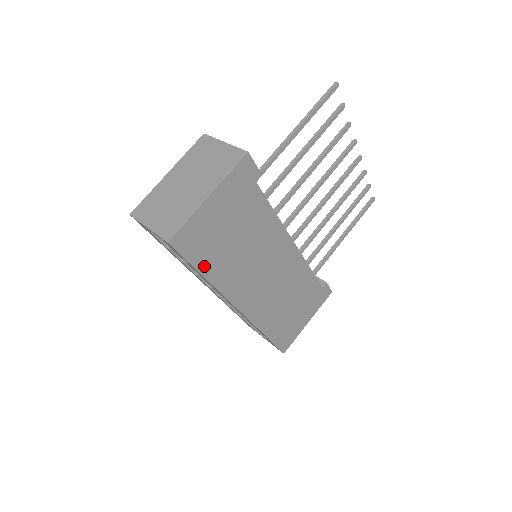
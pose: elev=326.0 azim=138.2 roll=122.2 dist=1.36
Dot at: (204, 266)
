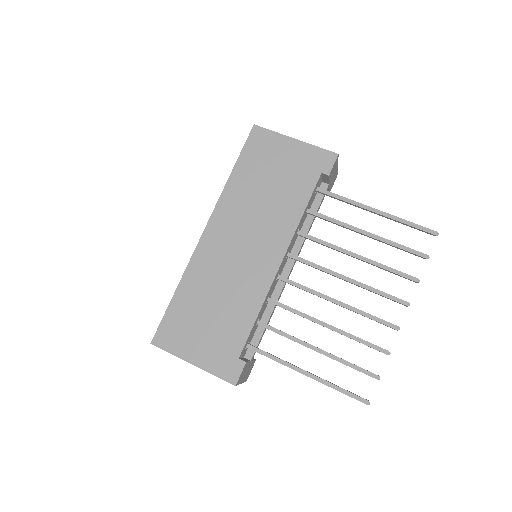
Dot at: (241, 166)
